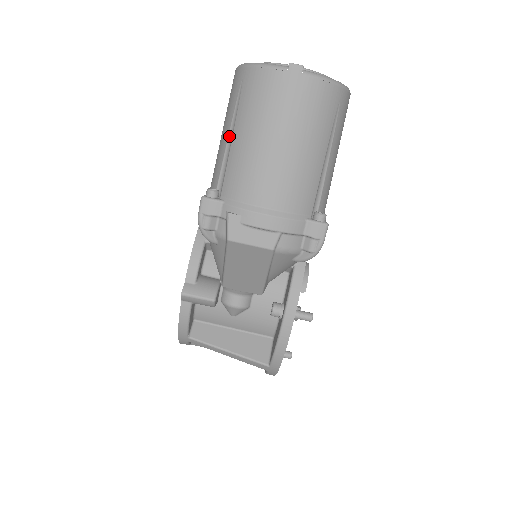
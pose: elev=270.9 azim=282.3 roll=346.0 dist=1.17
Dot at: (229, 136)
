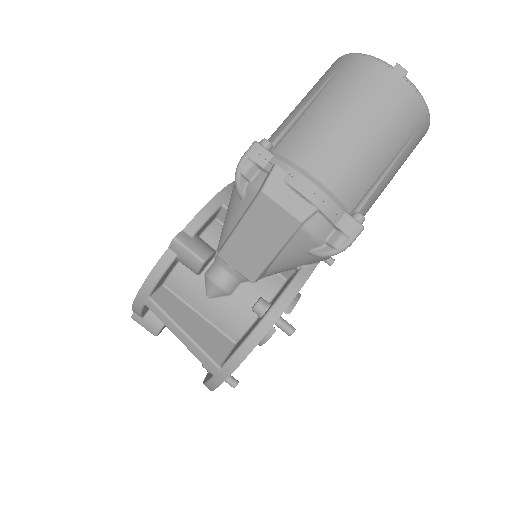
Dot at: (307, 104)
